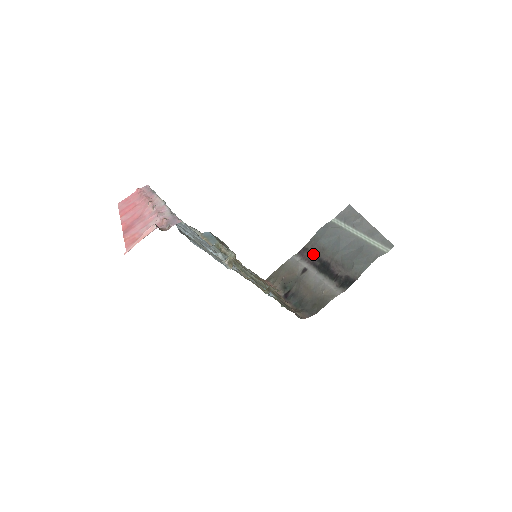
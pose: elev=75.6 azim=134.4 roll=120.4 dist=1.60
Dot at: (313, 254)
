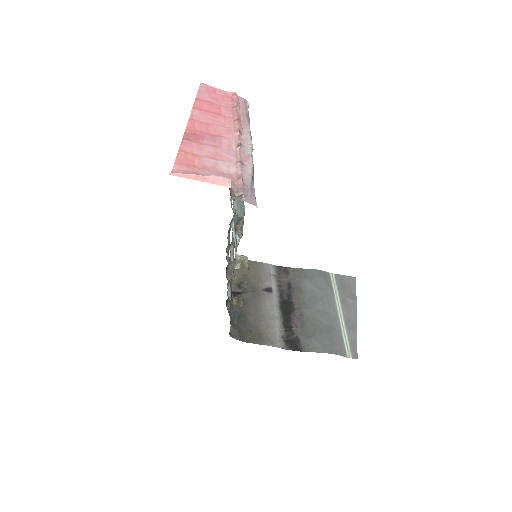
Dot at: (289, 284)
